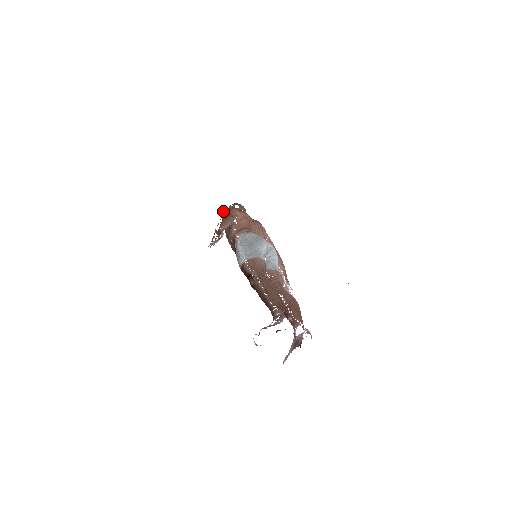
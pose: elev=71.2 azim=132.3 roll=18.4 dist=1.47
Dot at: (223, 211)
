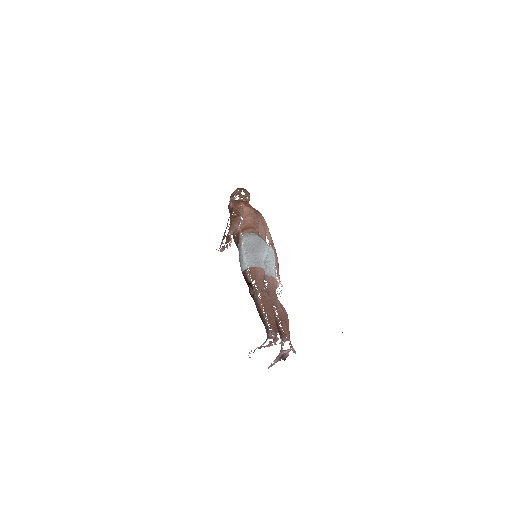
Dot at: (231, 204)
